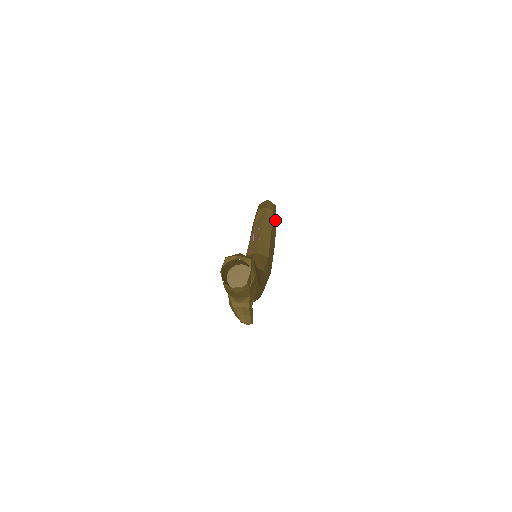
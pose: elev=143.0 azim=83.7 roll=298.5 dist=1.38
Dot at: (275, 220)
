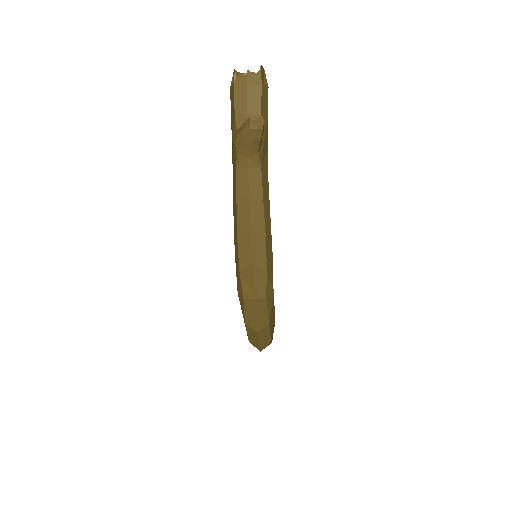
Dot at: occluded
